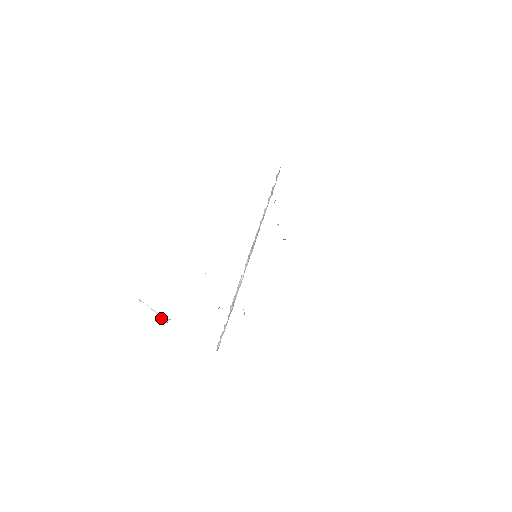
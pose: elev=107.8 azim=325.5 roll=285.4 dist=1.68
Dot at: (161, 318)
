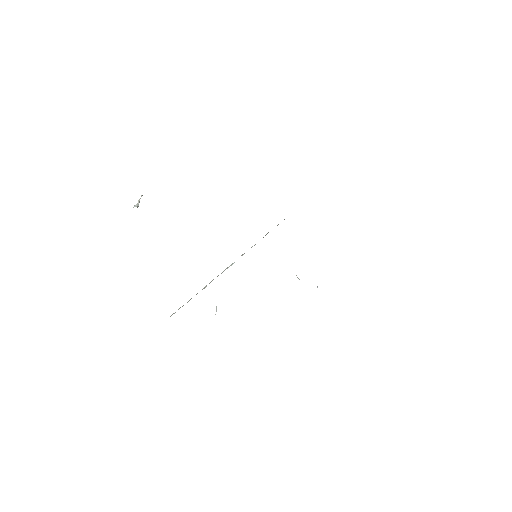
Dot at: (135, 205)
